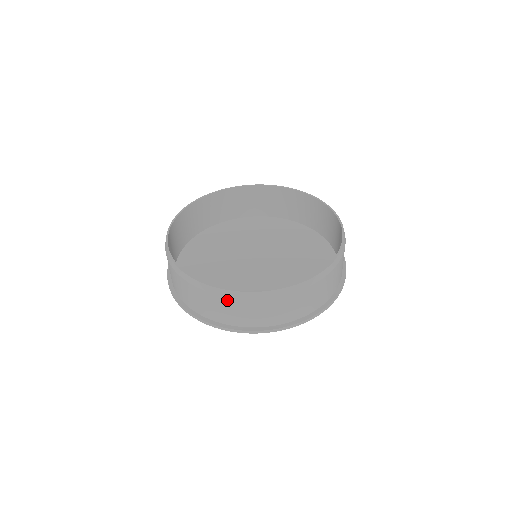
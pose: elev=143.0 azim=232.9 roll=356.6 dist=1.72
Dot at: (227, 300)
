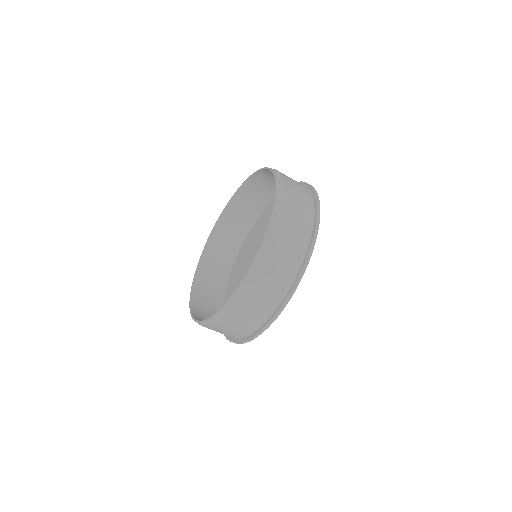
Dot at: occluded
